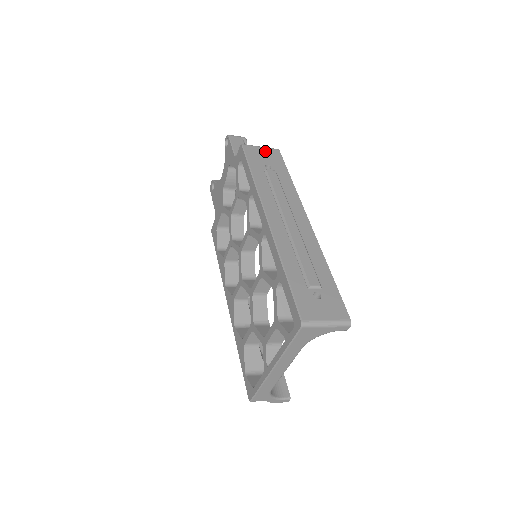
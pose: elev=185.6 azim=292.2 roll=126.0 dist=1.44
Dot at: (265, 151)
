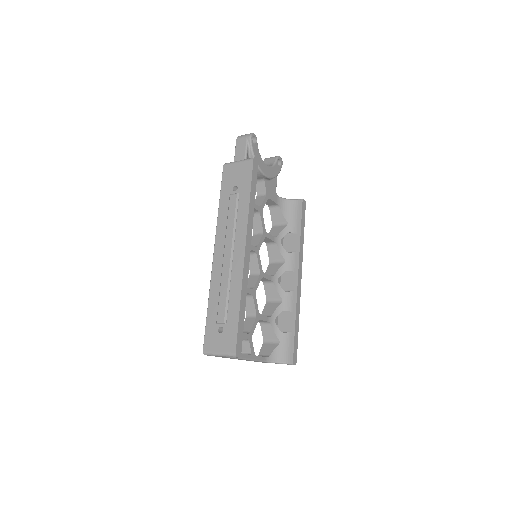
Dot at: (239, 167)
